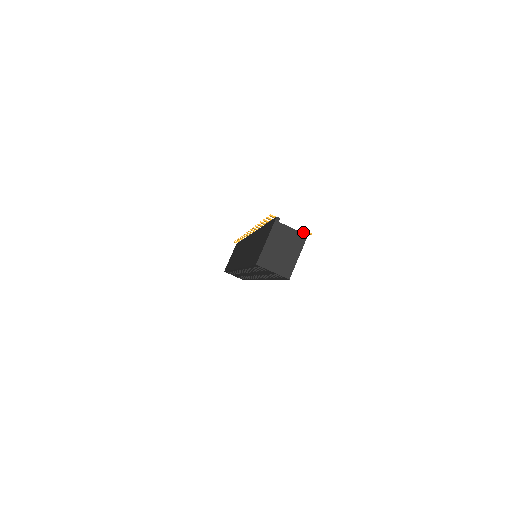
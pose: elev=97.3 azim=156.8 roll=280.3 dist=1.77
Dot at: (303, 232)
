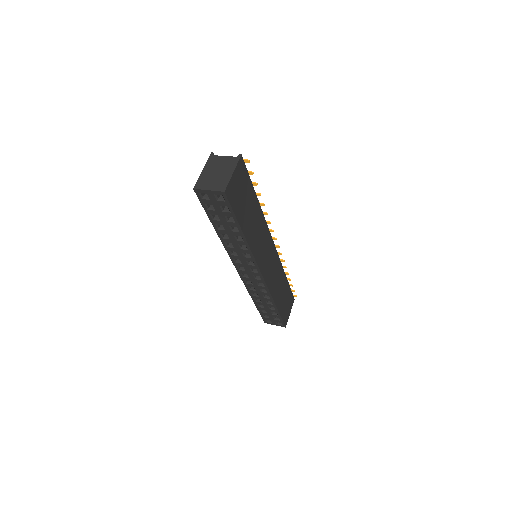
Dot at: occluded
